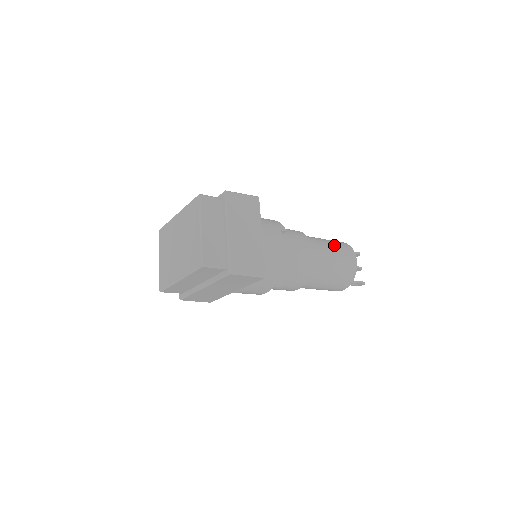
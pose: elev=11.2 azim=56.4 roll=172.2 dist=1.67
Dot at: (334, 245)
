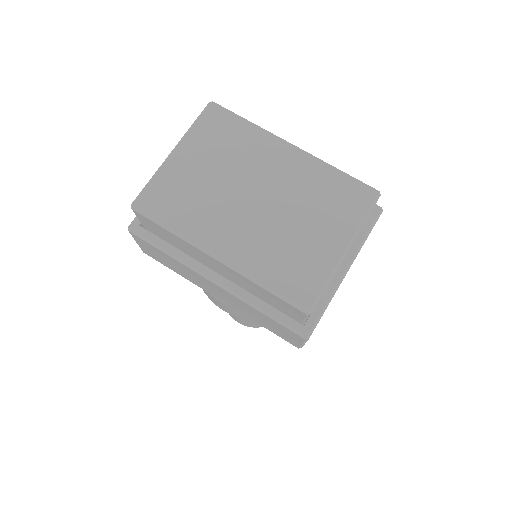
Dot at: occluded
